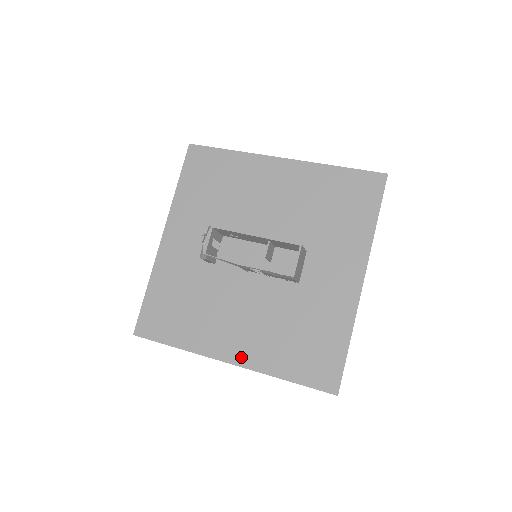
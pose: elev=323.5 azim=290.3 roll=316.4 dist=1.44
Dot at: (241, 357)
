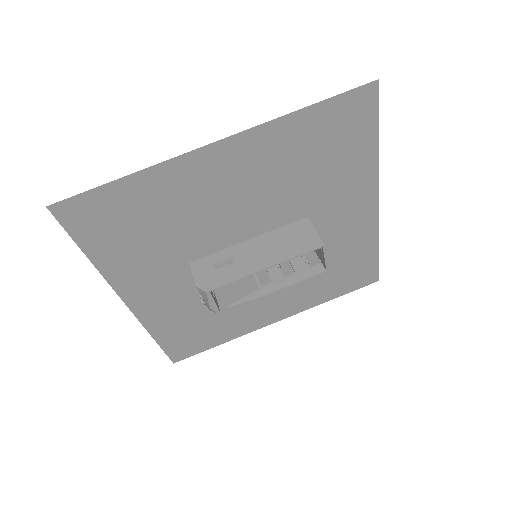
Dot at: (286, 313)
